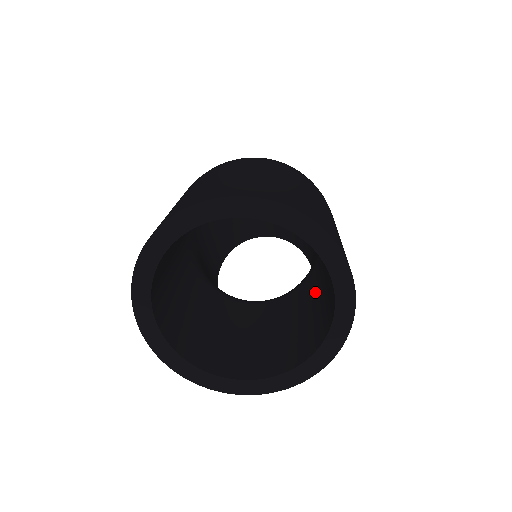
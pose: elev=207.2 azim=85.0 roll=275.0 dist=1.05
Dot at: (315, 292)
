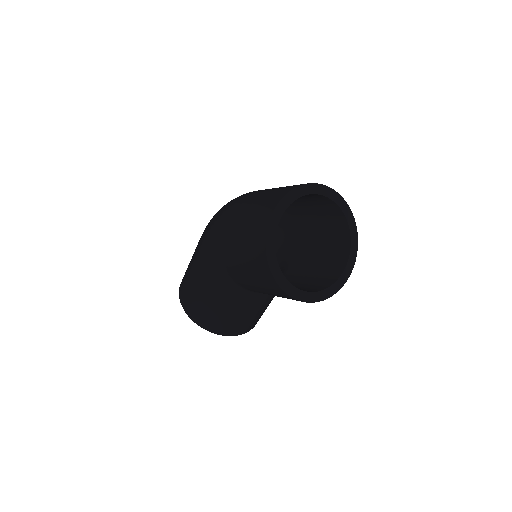
Dot at: (310, 263)
